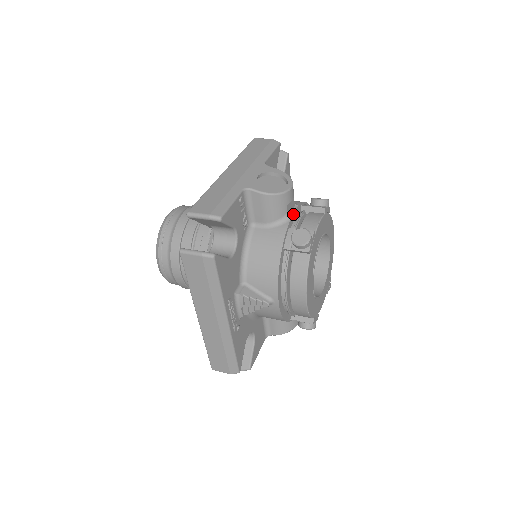
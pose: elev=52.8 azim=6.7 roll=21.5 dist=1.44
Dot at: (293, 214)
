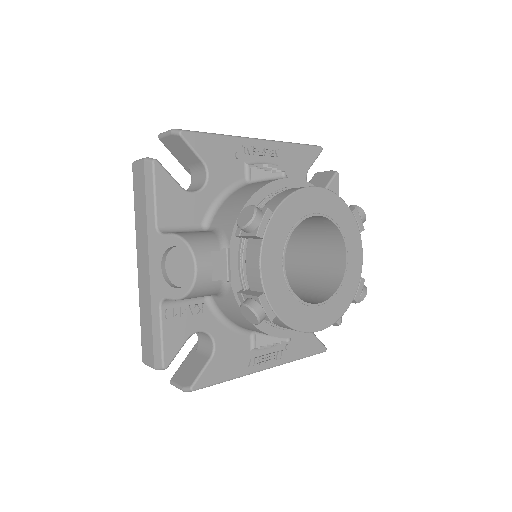
Dot at: (230, 270)
